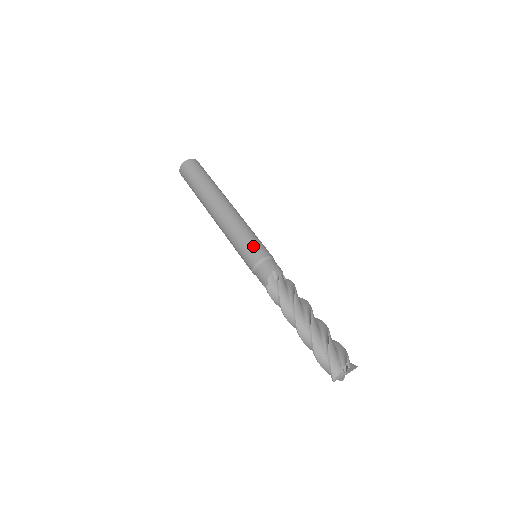
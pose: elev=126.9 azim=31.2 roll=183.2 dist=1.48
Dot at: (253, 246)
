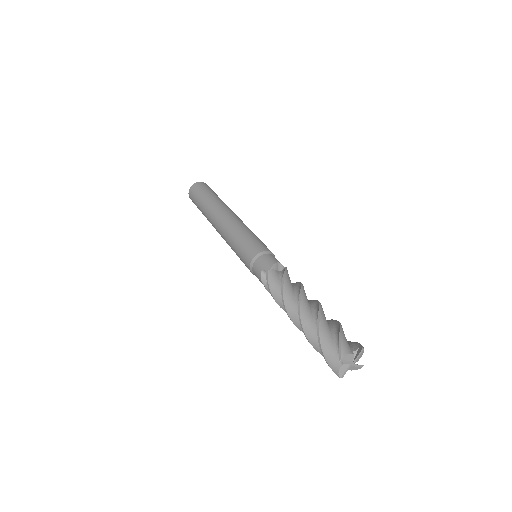
Dot at: (261, 242)
